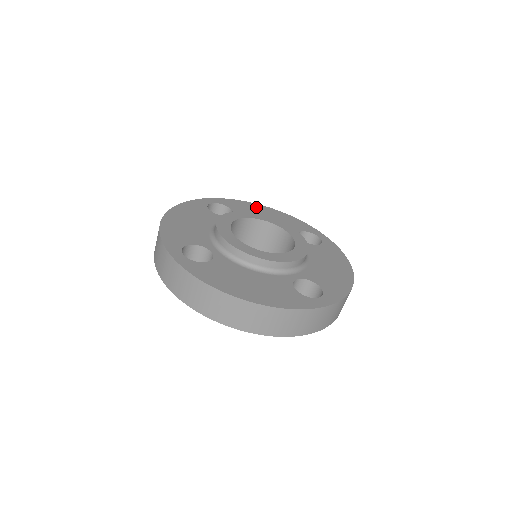
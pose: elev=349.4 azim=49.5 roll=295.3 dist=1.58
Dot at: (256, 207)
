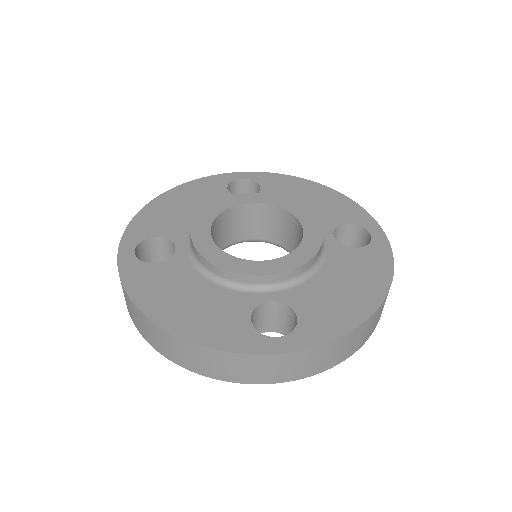
Dot at: (302, 185)
